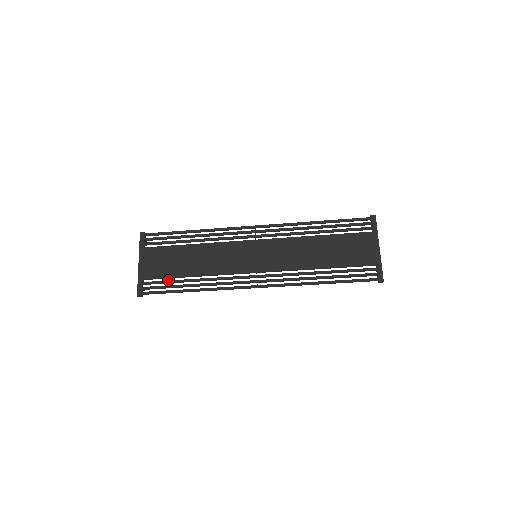
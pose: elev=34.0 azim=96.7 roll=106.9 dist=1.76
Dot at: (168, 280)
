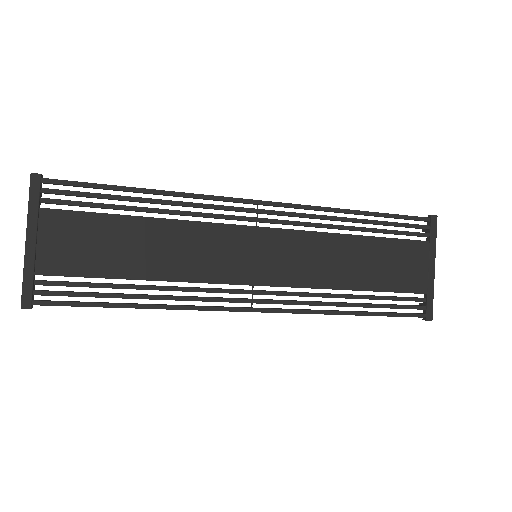
Dot at: (89, 282)
